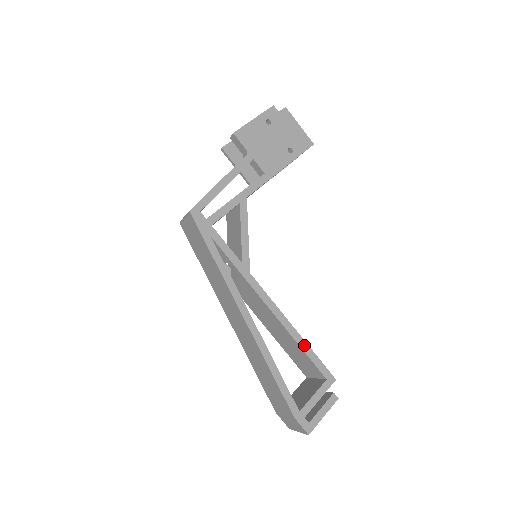
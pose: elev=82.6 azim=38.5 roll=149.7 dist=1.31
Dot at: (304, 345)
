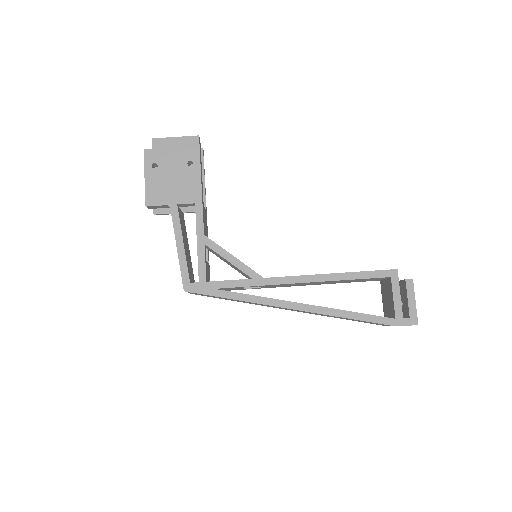
Dot at: (350, 276)
